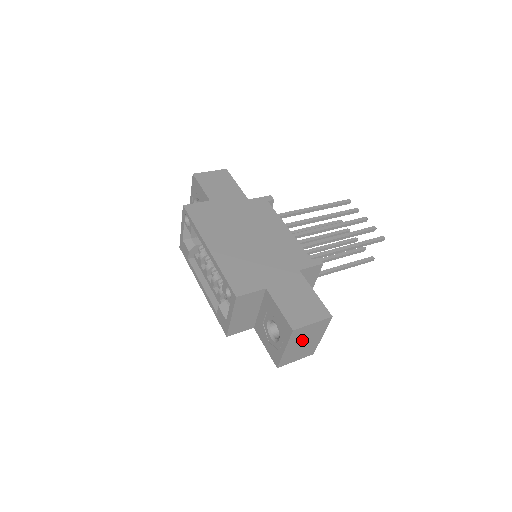
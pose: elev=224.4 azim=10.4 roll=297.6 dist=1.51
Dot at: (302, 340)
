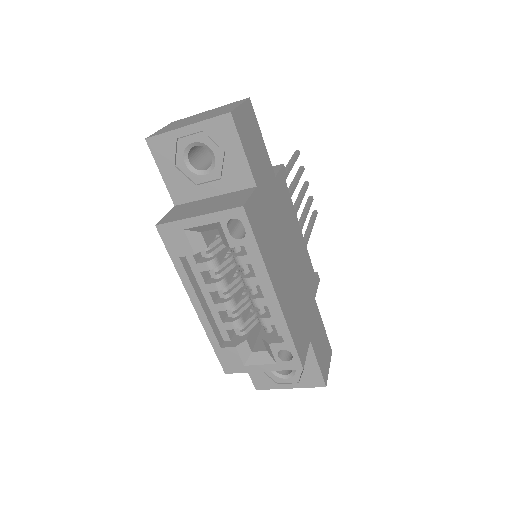
Dot at: occluded
